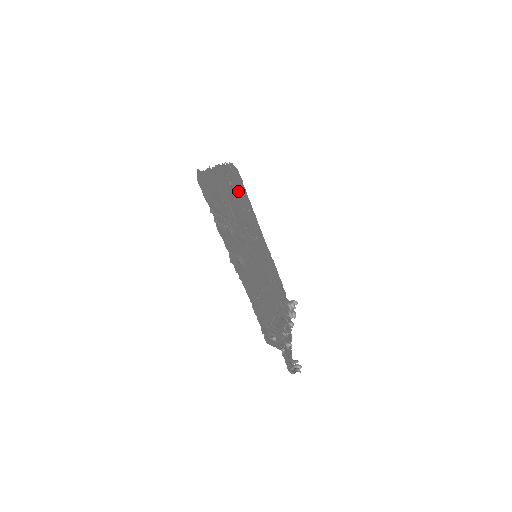
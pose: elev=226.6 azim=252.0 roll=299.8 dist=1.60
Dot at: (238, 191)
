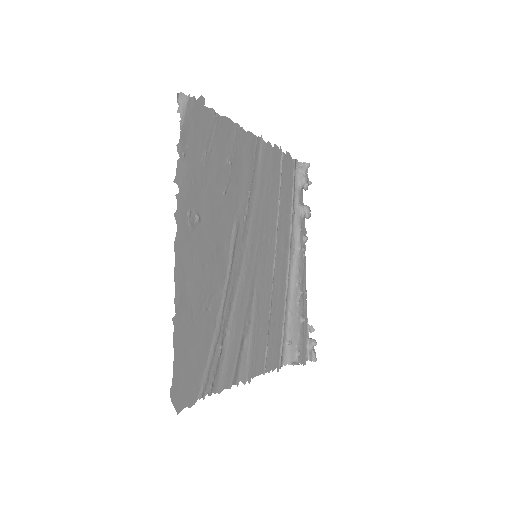
Dot at: (208, 180)
